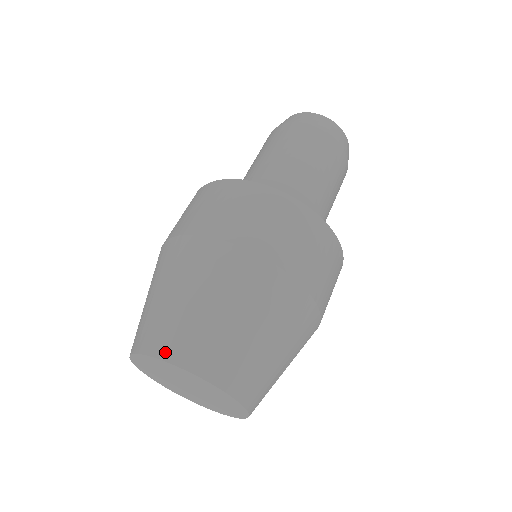
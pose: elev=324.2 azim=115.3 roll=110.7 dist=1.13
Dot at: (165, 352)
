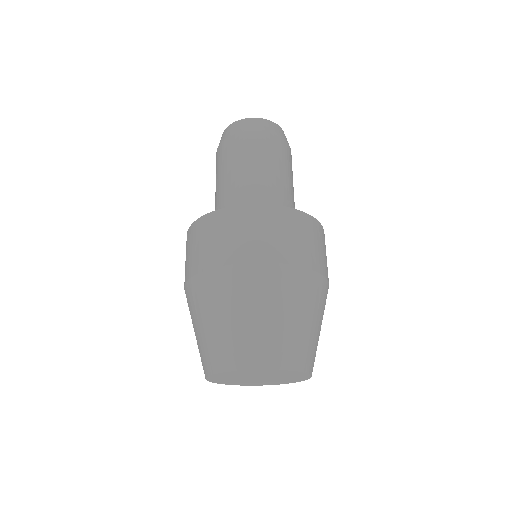
Dot at: (252, 363)
